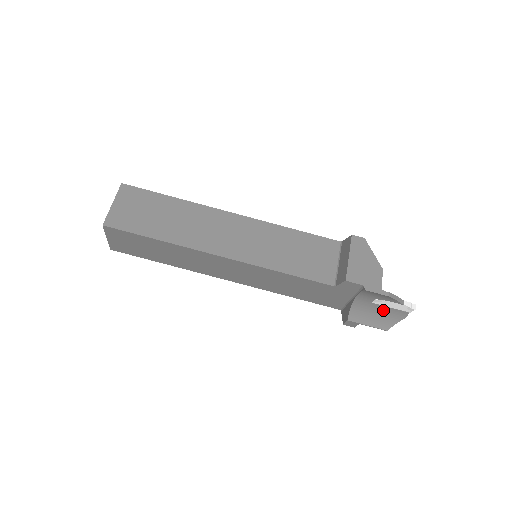
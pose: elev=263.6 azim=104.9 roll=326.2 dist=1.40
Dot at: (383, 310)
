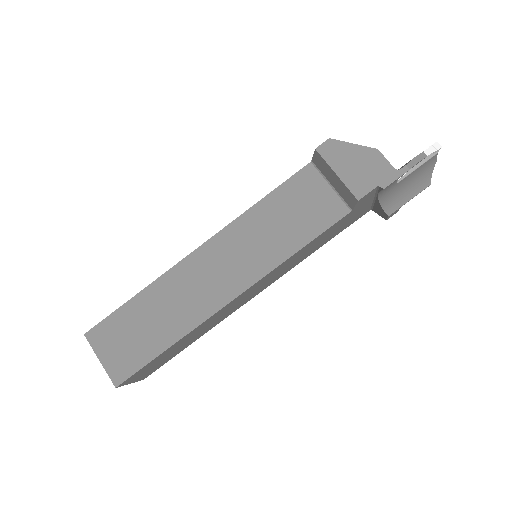
Dot at: (411, 177)
